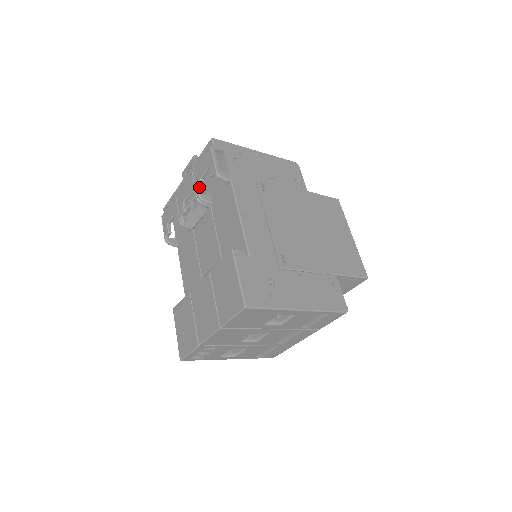
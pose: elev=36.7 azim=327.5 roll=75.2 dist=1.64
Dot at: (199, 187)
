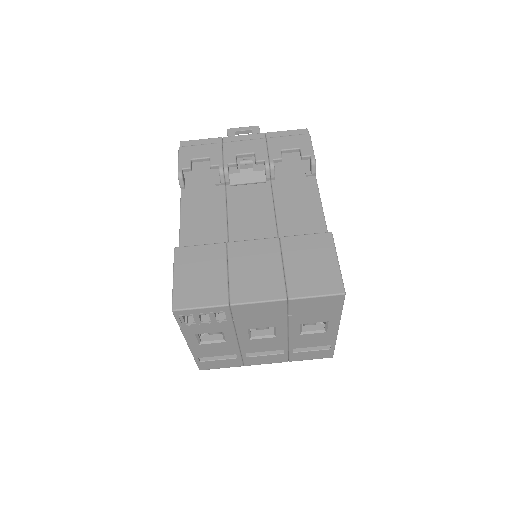
Dot at: (277, 156)
